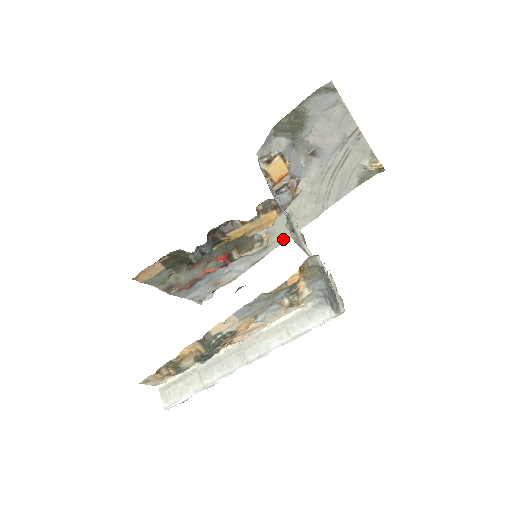
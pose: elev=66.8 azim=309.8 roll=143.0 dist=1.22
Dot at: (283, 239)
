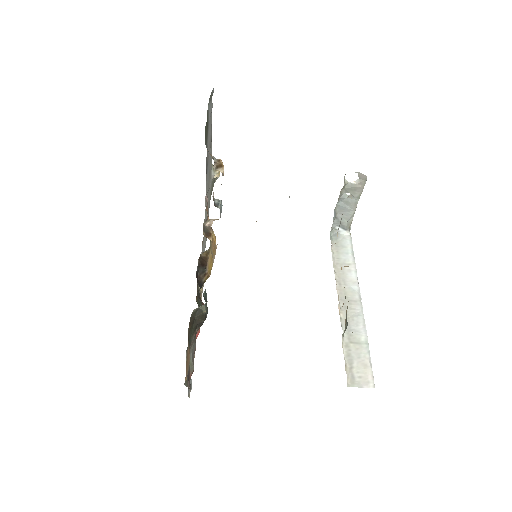
Dot at: occluded
